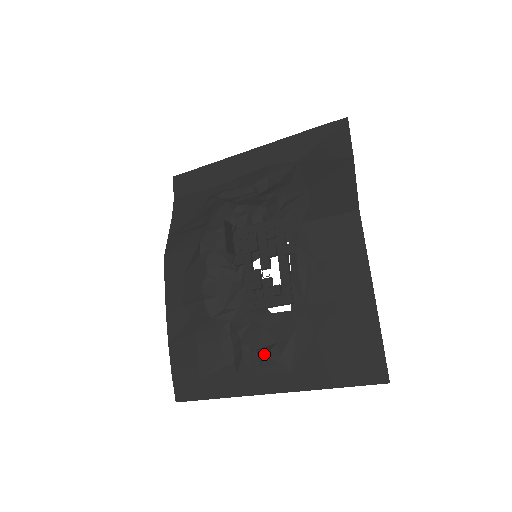
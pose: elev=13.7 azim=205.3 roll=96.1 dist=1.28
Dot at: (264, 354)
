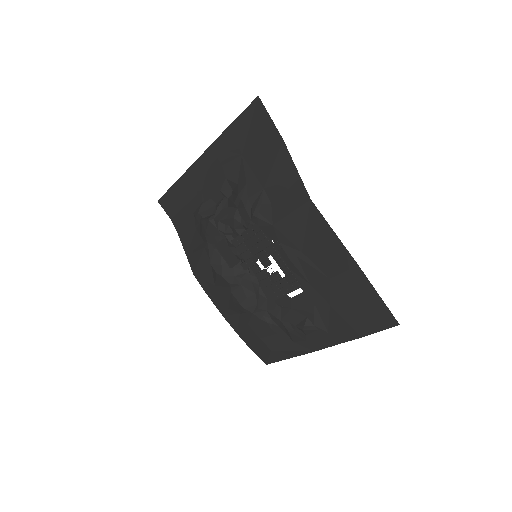
Dot at: (302, 329)
